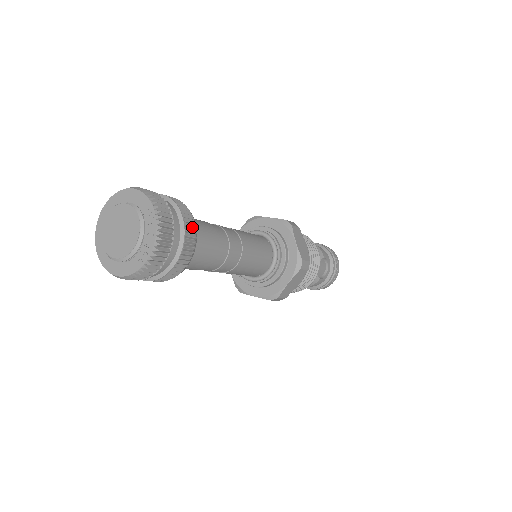
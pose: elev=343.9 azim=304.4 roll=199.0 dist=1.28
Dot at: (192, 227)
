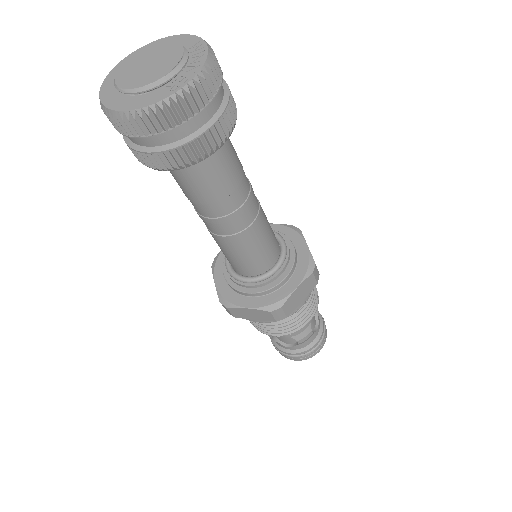
Dot at: occluded
